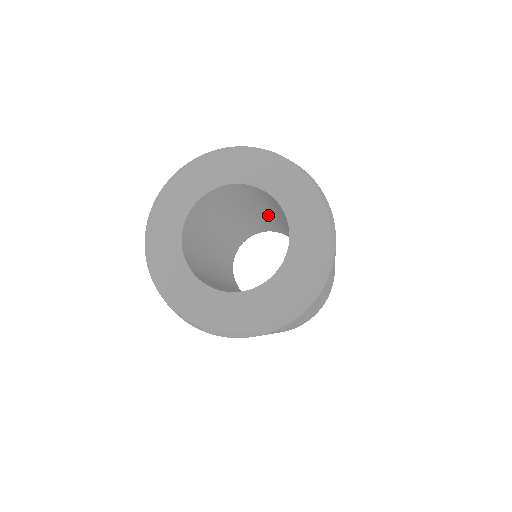
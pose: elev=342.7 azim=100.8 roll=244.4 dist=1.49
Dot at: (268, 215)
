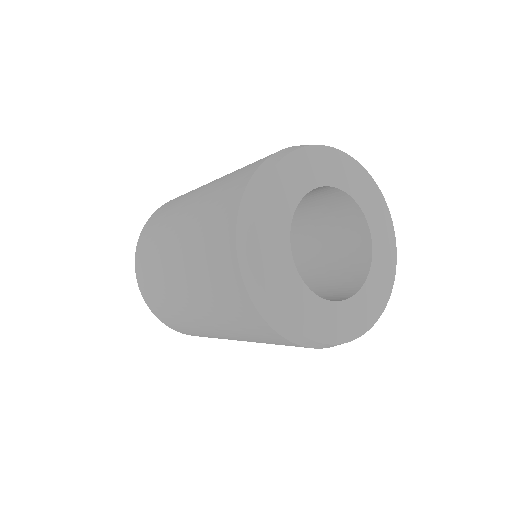
Dot at: occluded
